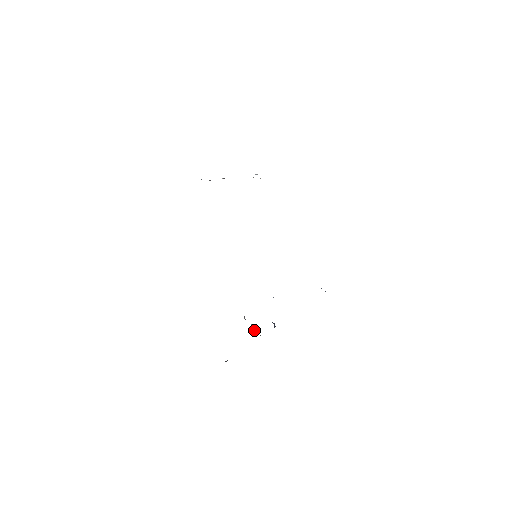
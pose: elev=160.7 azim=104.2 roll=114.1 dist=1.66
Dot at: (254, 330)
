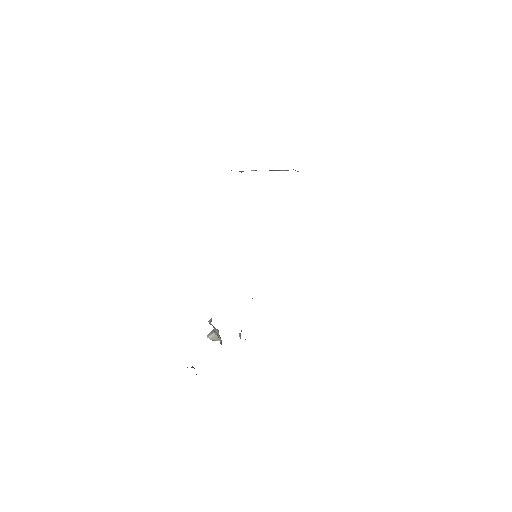
Dot at: (215, 337)
